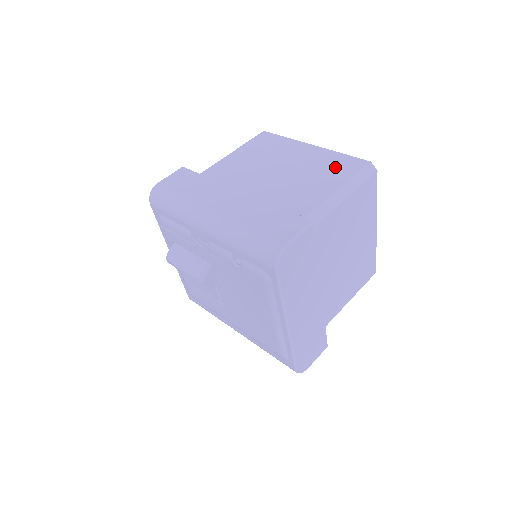
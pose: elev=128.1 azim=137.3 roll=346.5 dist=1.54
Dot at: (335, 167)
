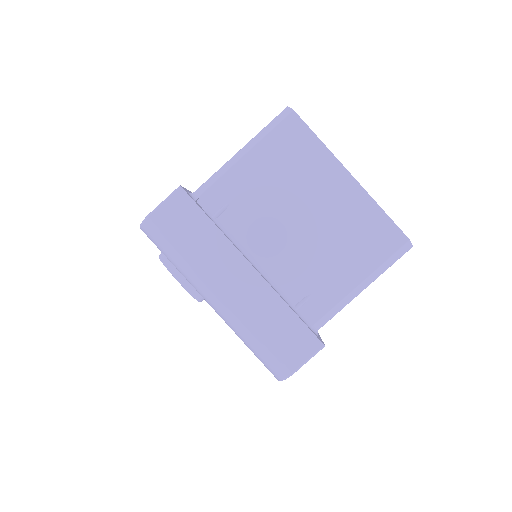
Dot at: (368, 238)
